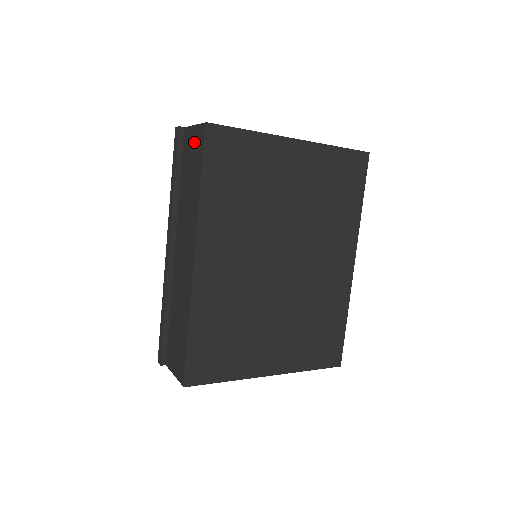
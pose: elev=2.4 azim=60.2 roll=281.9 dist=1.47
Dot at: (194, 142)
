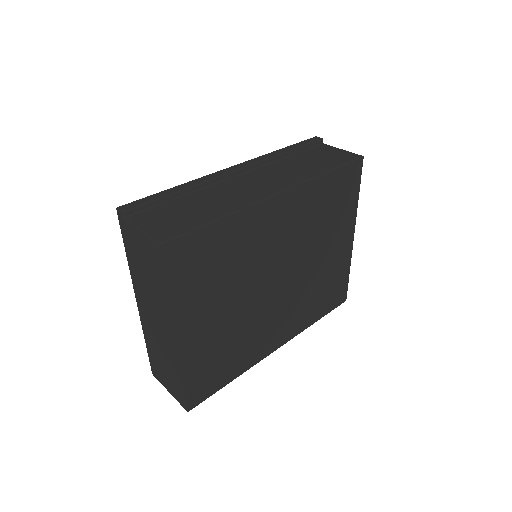
Dot at: (336, 154)
